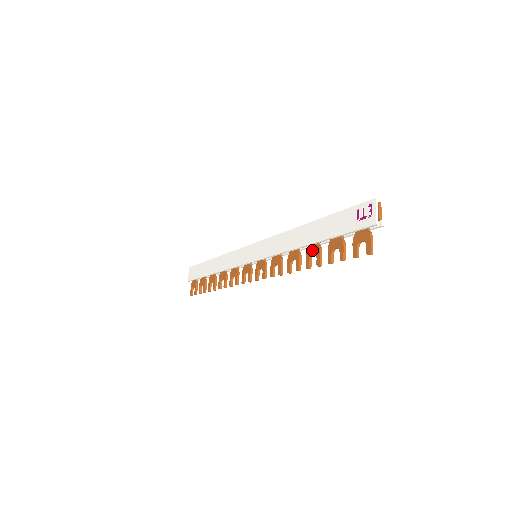
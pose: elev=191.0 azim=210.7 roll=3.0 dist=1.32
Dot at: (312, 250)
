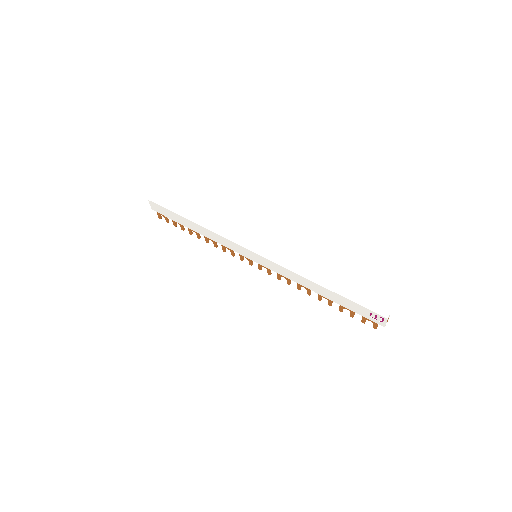
Dot at: (324, 296)
